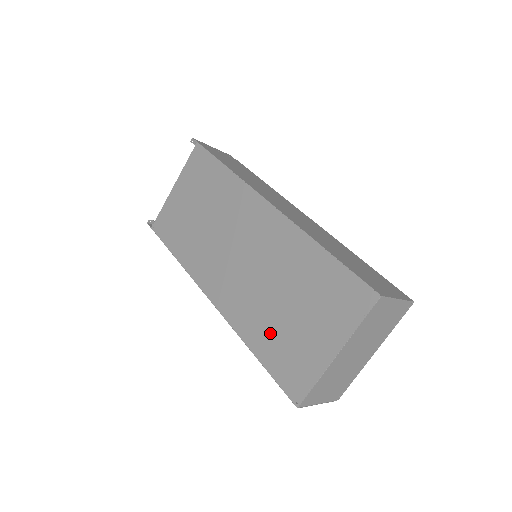
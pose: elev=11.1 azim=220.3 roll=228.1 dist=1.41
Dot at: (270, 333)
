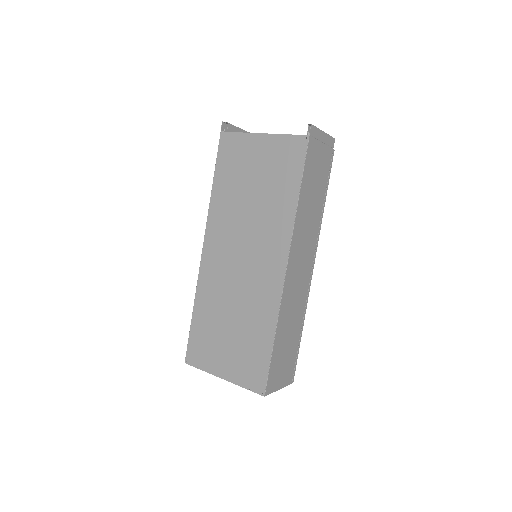
Dot at: (209, 320)
